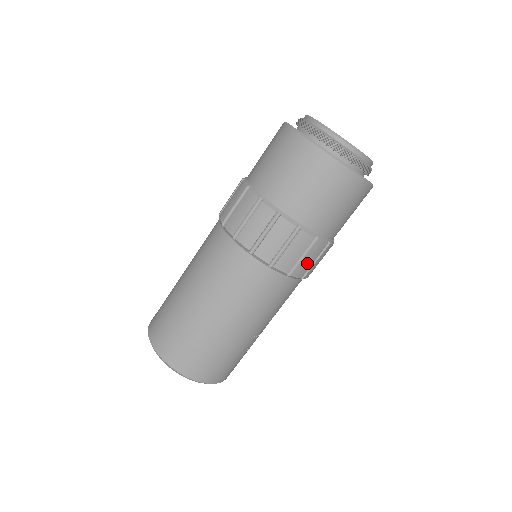
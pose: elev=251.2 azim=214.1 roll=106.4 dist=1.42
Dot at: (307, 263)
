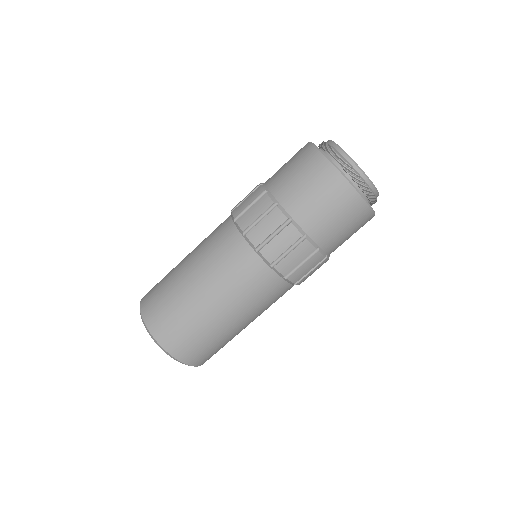
Dot at: occluded
